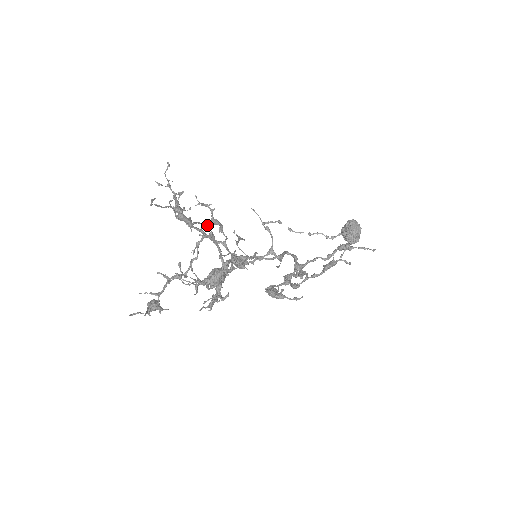
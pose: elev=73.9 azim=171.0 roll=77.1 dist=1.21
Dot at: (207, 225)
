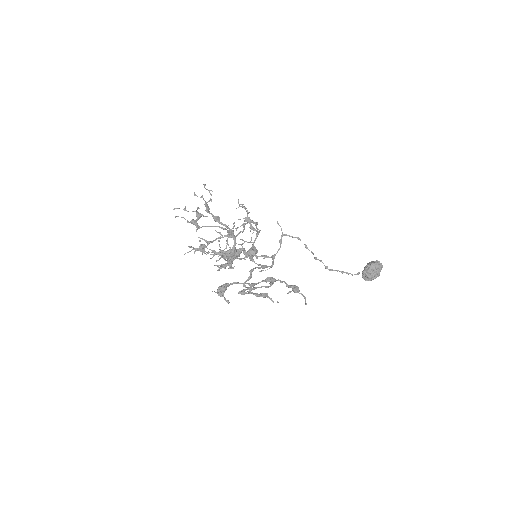
Dot at: (221, 227)
